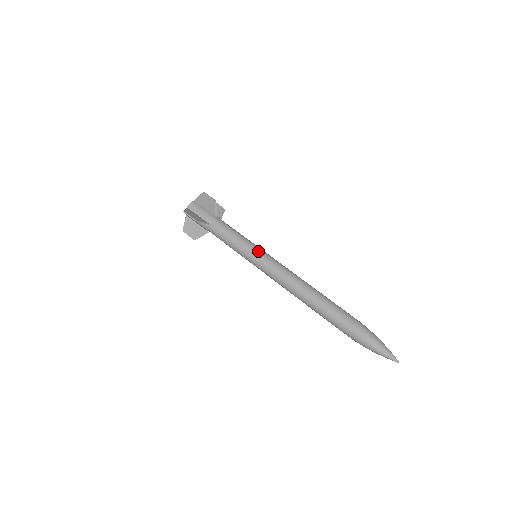
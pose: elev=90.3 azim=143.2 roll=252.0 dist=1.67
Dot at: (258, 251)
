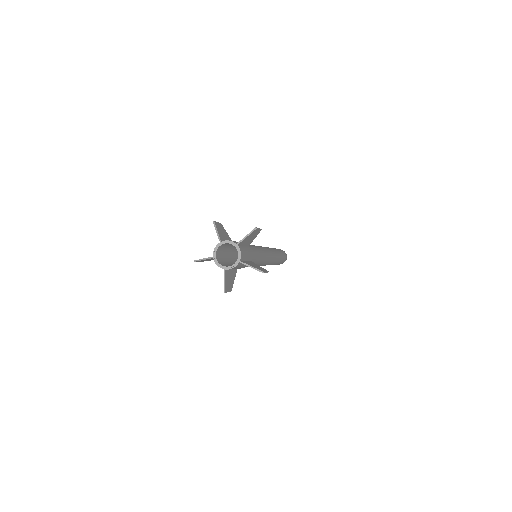
Dot at: occluded
